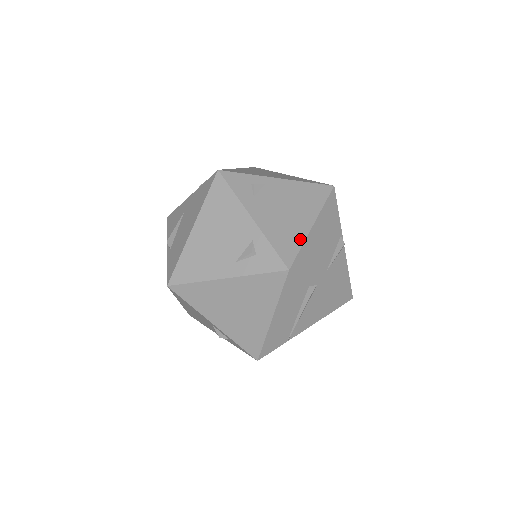
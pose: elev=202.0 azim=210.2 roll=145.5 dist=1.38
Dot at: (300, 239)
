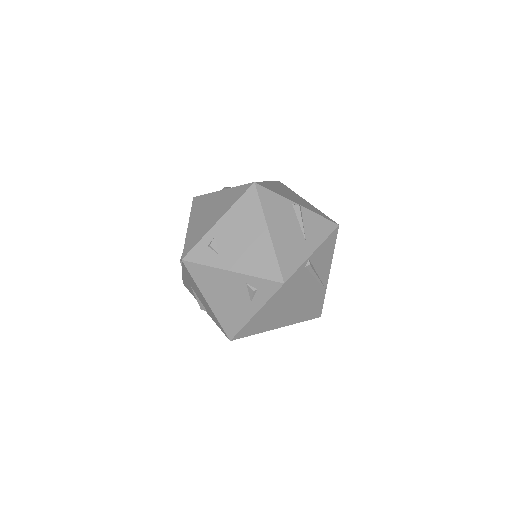
Dot at: (271, 253)
